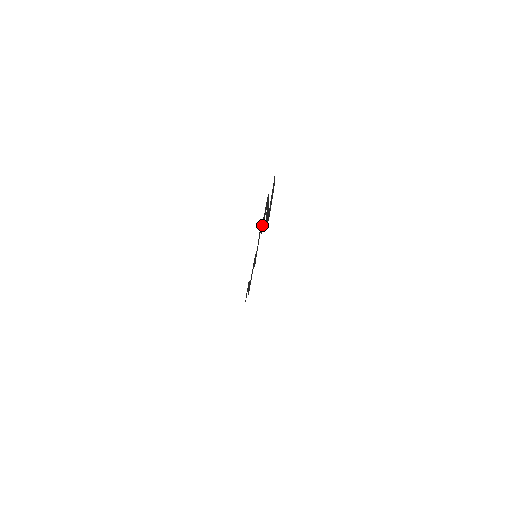
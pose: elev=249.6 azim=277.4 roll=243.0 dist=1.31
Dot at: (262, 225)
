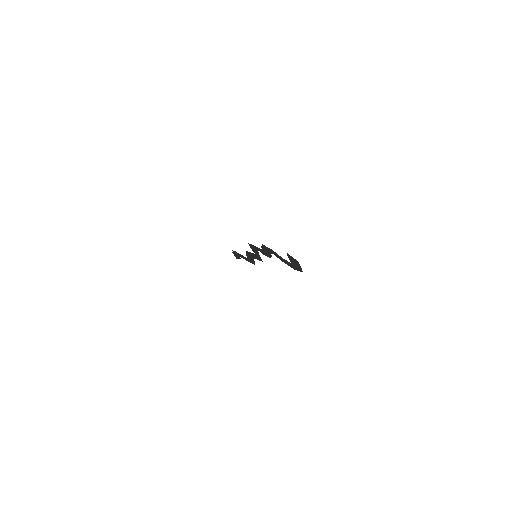
Dot at: (263, 253)
